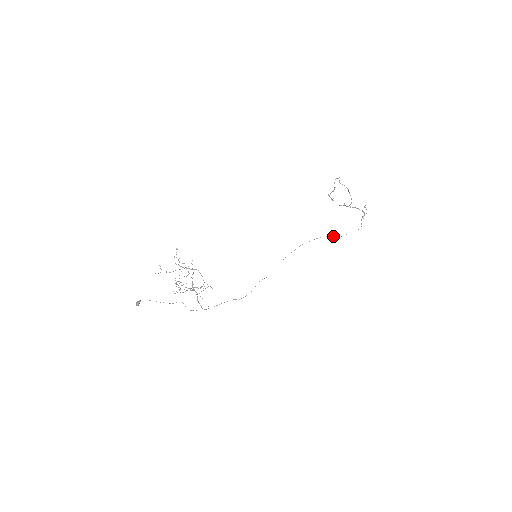
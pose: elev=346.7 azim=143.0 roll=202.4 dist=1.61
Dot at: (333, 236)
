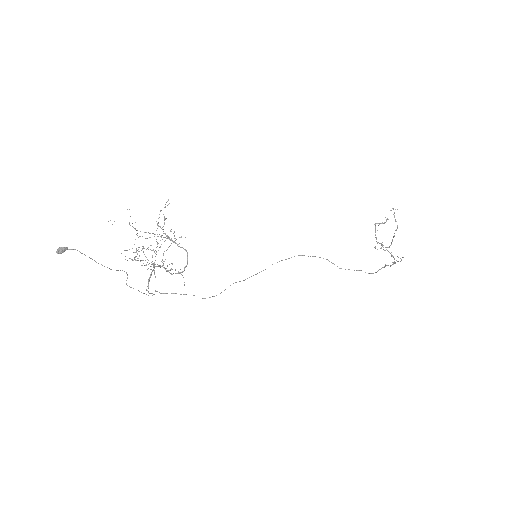
Dot at: (333, 263)
